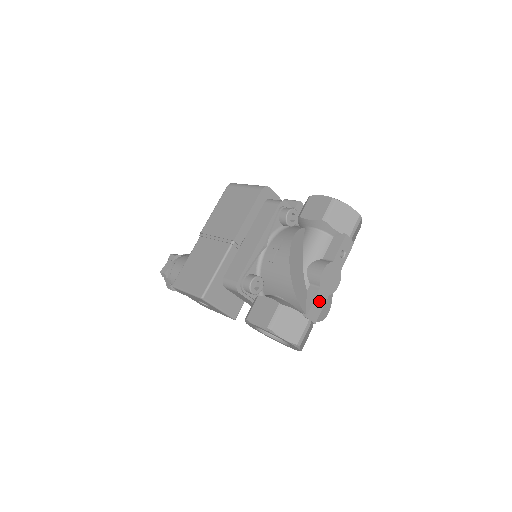
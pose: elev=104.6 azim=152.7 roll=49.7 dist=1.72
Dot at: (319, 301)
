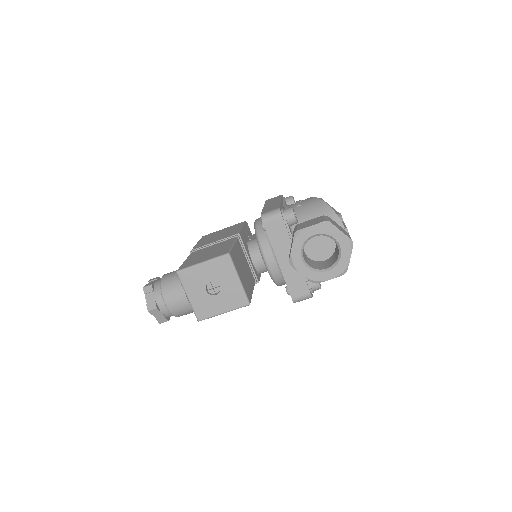
Dot at: occluded
